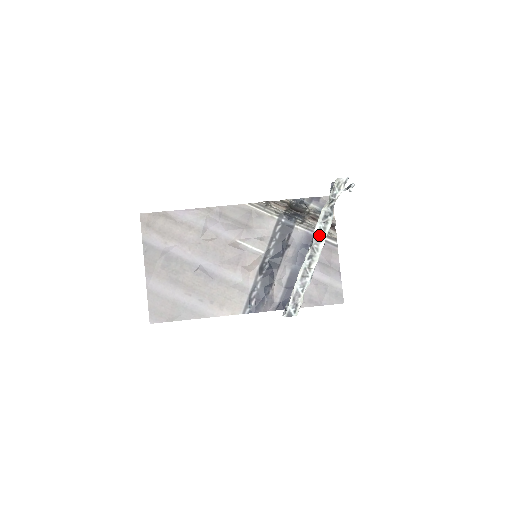
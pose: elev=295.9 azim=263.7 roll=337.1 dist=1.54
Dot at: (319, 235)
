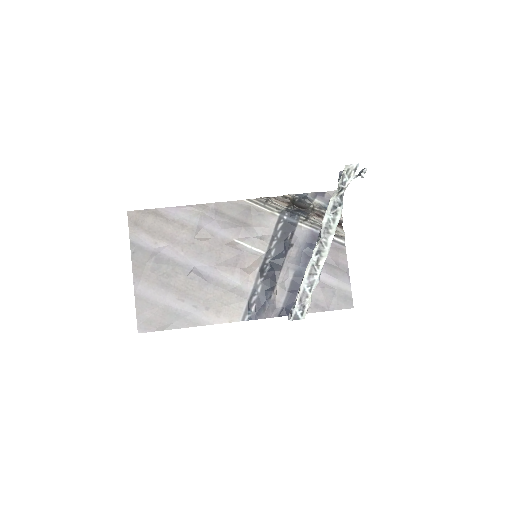
Dot at: (328, 227)
